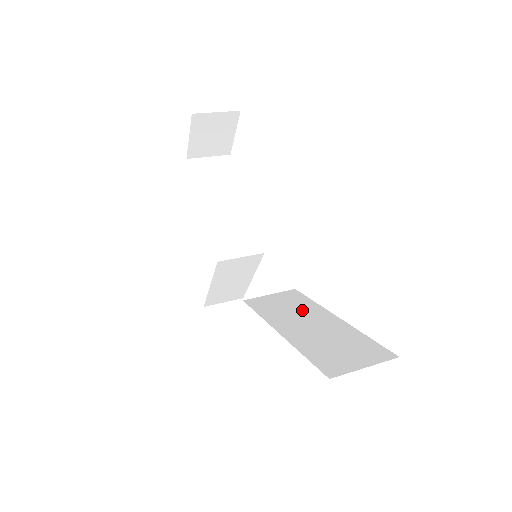
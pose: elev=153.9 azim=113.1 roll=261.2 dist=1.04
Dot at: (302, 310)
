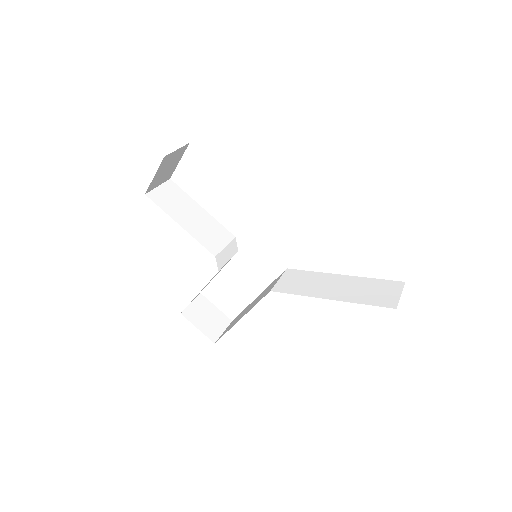
Dot at: (318, 280)
